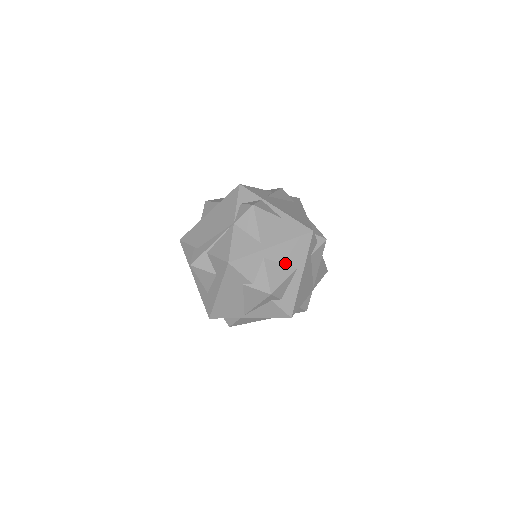
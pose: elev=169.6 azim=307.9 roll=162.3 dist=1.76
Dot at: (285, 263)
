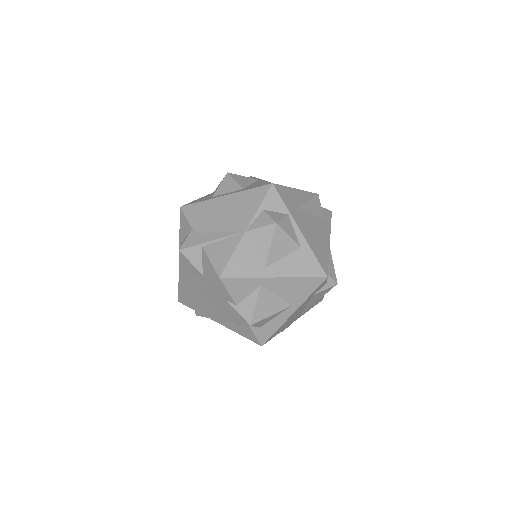
Dot at: (281, 297)
